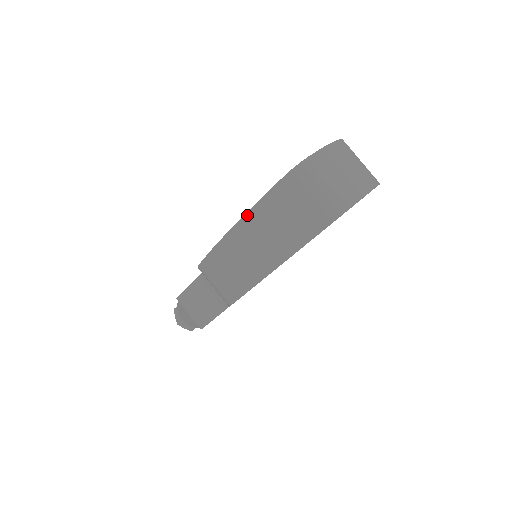
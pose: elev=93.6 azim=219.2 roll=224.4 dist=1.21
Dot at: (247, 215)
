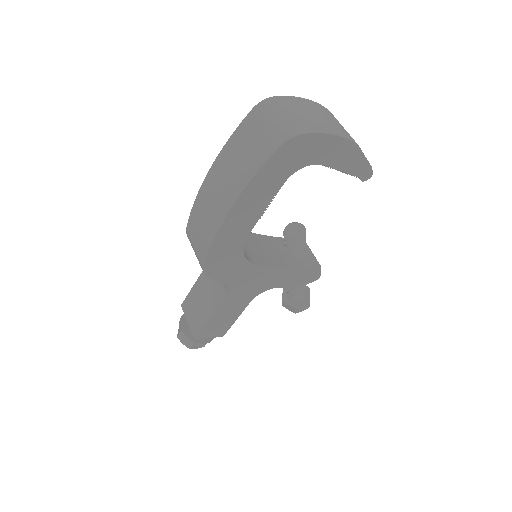
Dot at: (221, 153)
